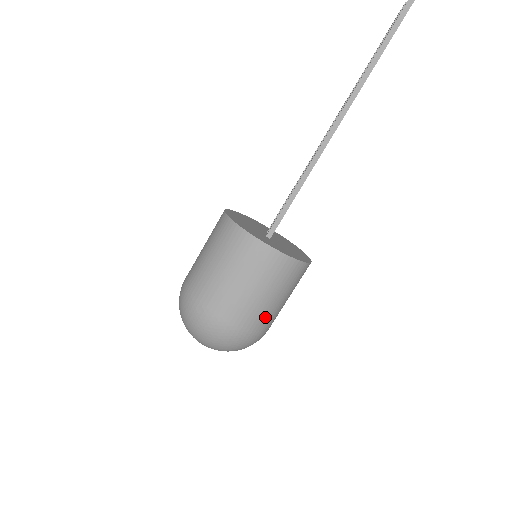
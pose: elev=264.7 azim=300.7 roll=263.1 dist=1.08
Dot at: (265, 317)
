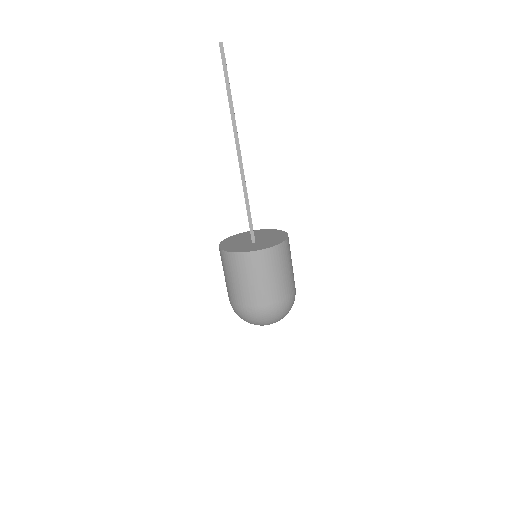
Dot at: (287, 286)
